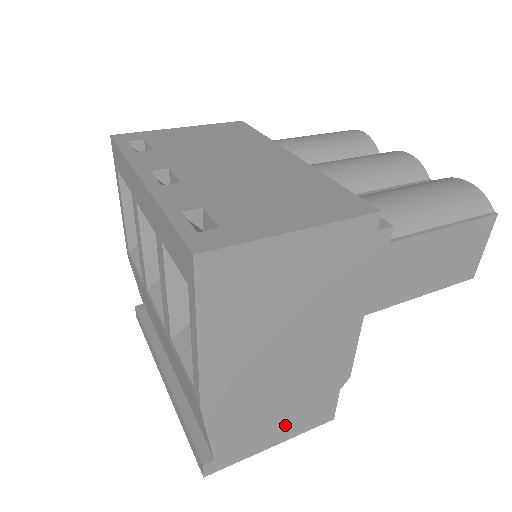
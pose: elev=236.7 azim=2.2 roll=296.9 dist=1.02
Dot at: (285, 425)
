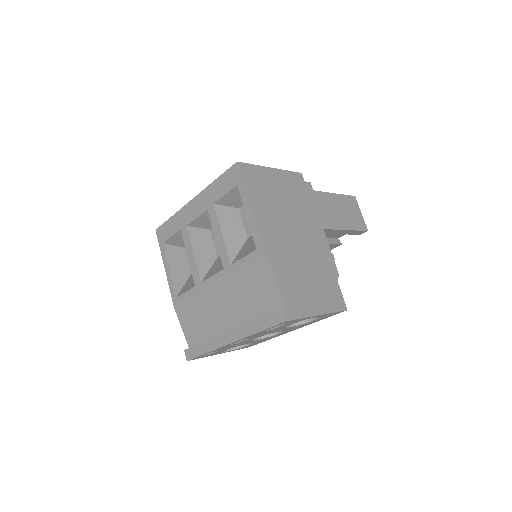
Dot at: (318, 297)
